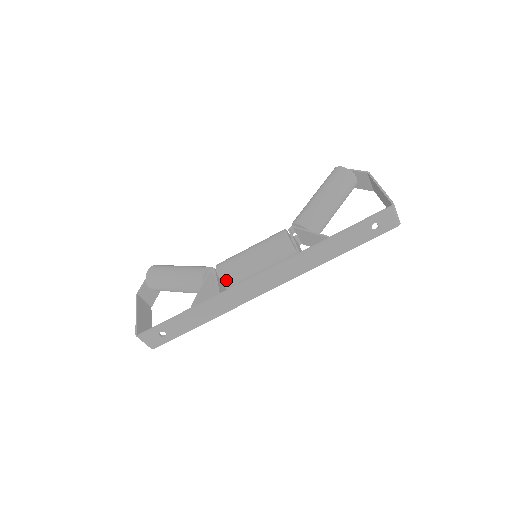
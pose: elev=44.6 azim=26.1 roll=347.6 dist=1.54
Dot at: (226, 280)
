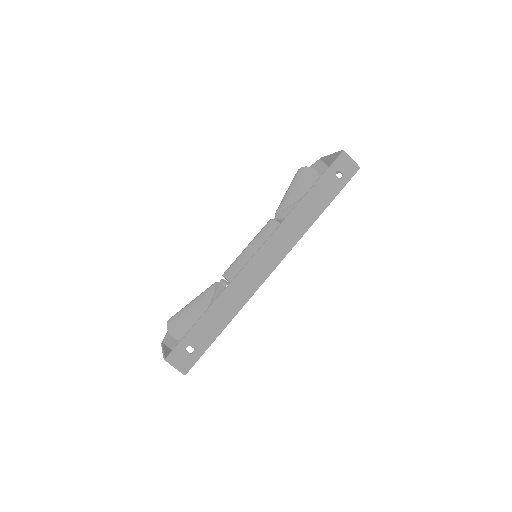
Dot at: occluded
